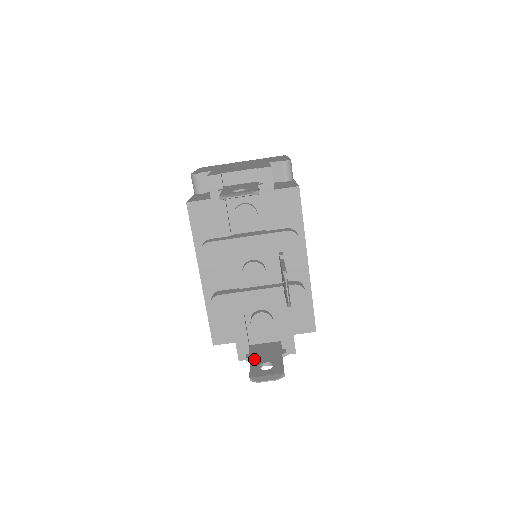
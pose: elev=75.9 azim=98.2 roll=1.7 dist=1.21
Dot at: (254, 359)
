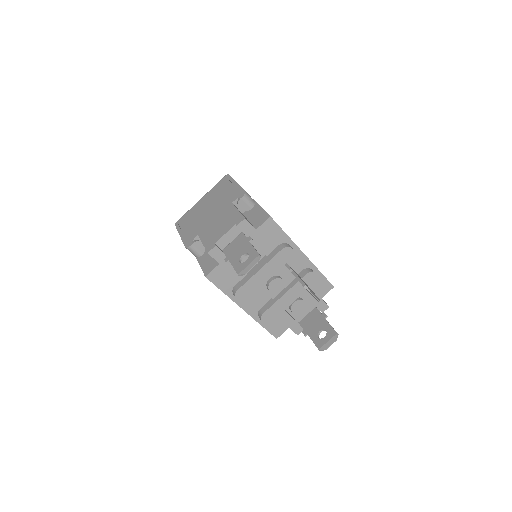
Dot at: (310, 333)
